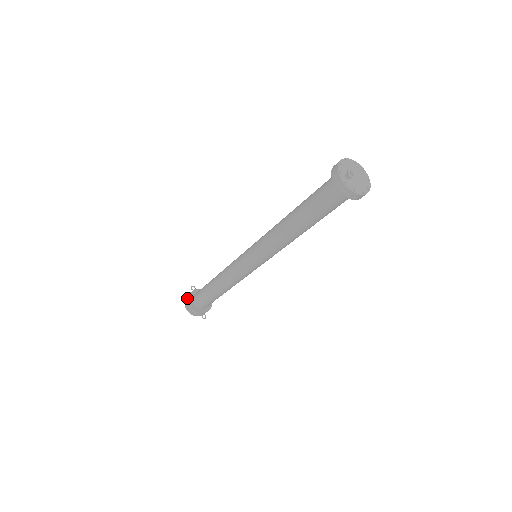
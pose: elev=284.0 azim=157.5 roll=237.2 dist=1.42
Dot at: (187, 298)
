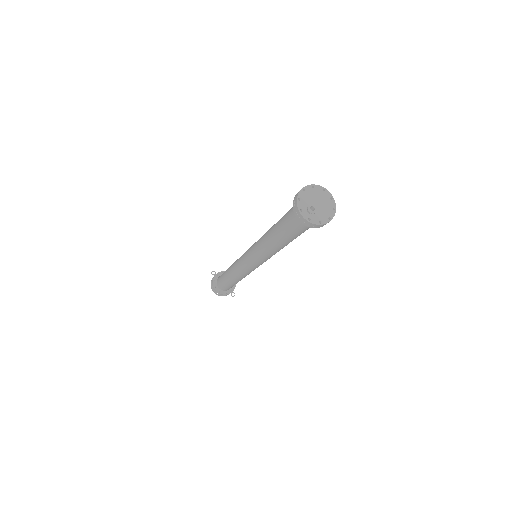
Dot at: (212, 285)
